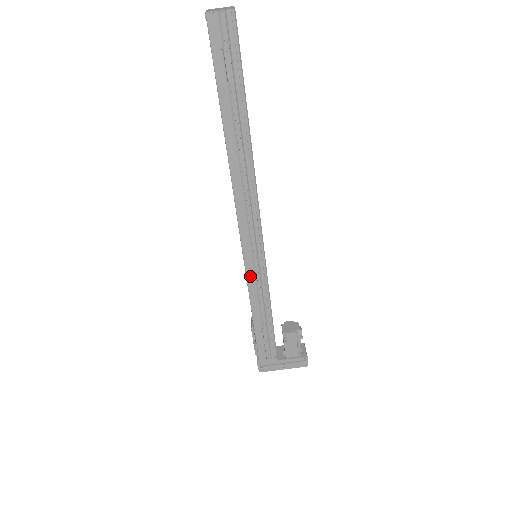
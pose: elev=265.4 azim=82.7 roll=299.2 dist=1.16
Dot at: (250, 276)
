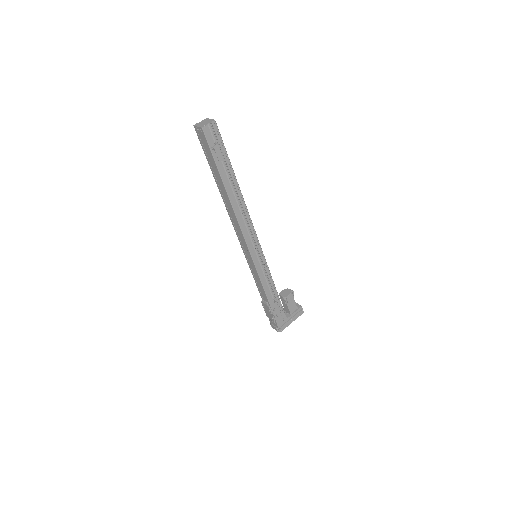
Dot at: (259, 269)
